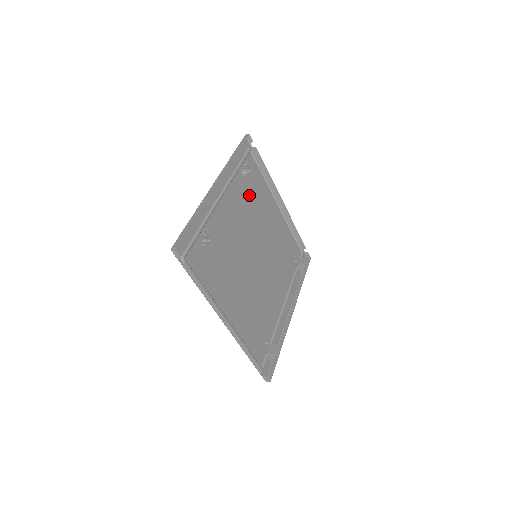
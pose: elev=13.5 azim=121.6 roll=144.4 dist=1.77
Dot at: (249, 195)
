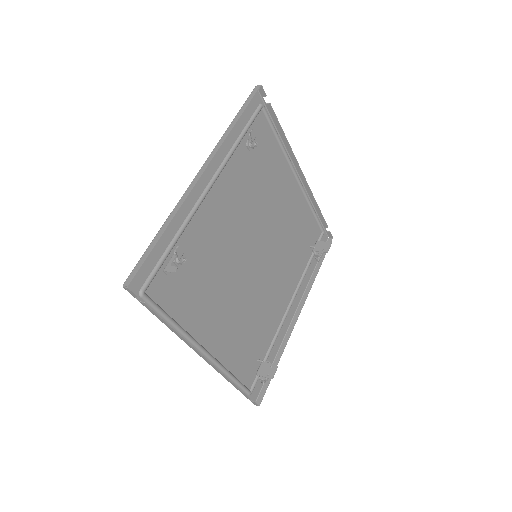
Dot at: (254, 174)
